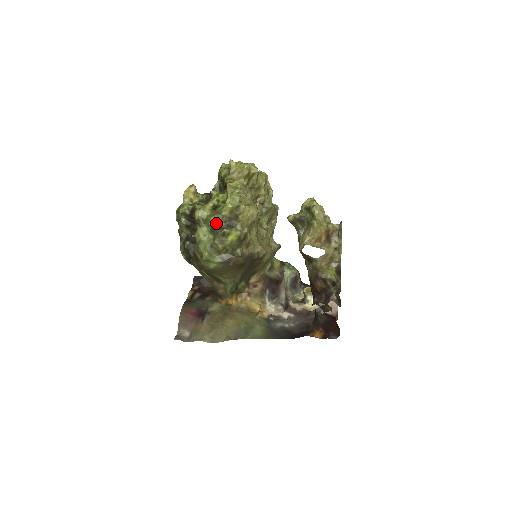
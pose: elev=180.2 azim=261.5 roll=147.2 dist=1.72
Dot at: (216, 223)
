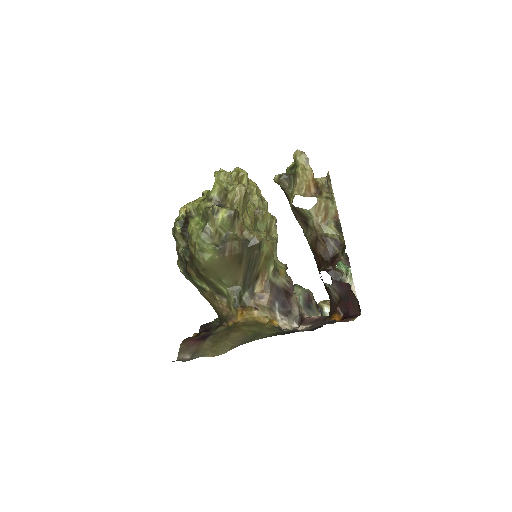
Dot at: (206, 205)
